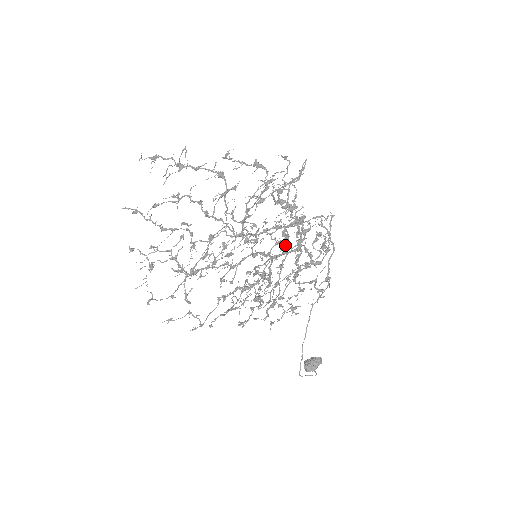
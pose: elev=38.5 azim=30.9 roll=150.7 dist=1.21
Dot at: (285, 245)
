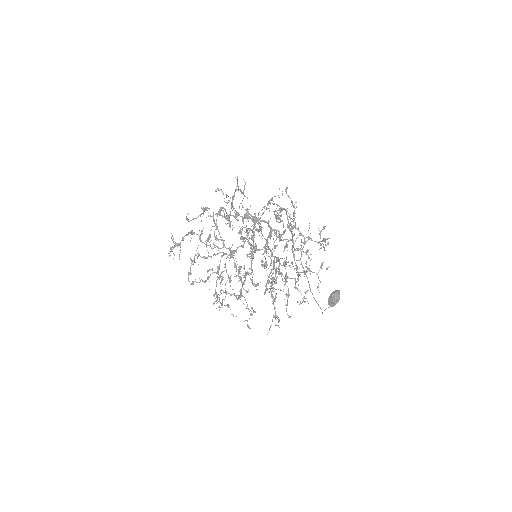
Dot at: (275, 233)
